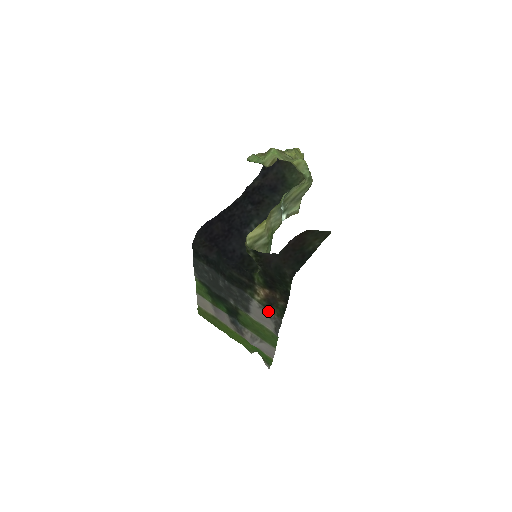
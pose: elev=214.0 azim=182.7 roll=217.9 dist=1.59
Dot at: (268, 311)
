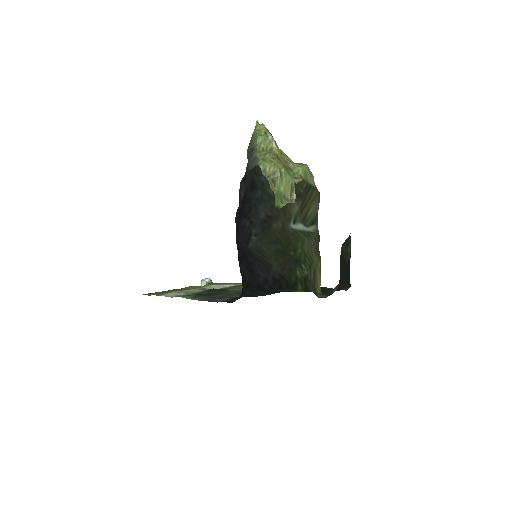
Dot at: occluded
